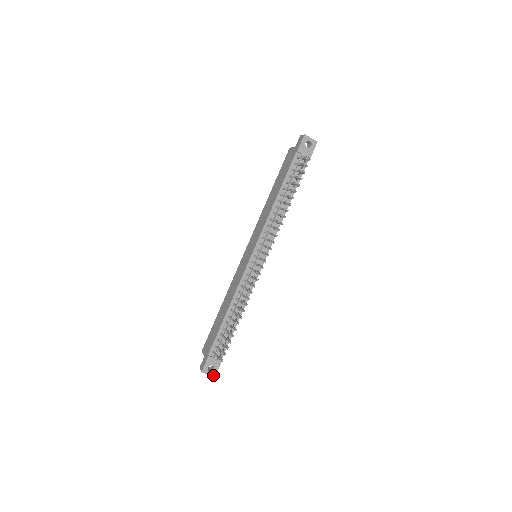
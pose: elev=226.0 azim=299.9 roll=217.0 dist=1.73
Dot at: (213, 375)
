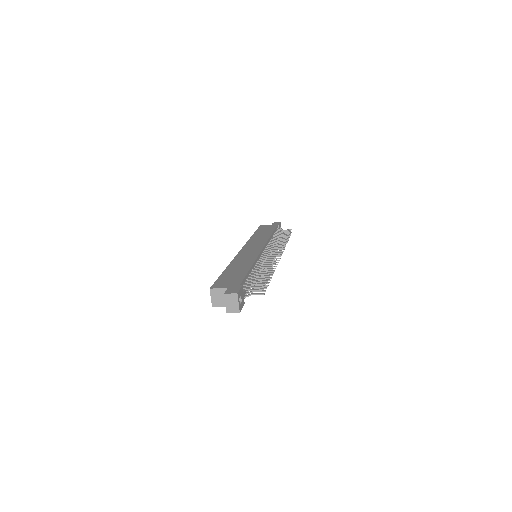
Dot at: (239, 309)
